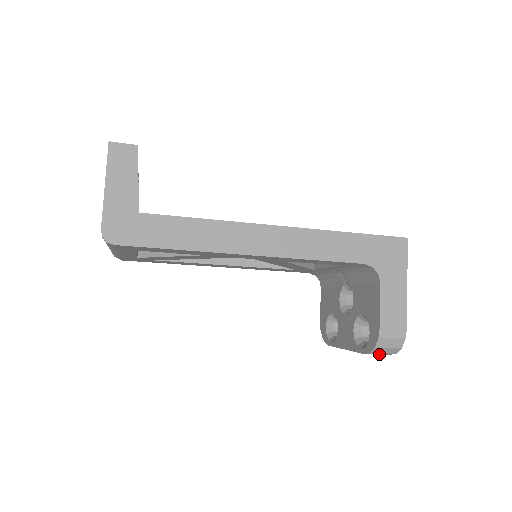
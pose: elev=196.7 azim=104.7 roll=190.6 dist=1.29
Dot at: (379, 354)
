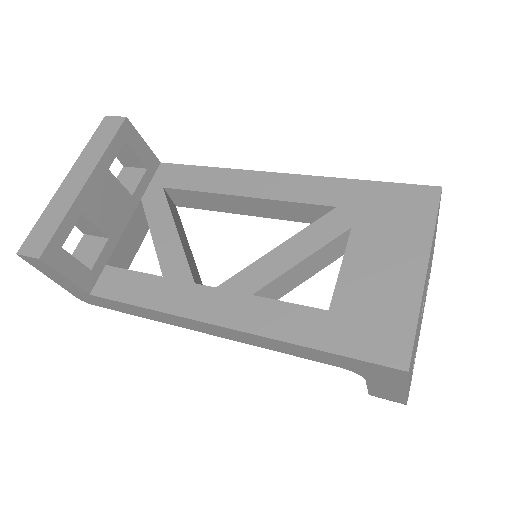
Dot at: occluded
